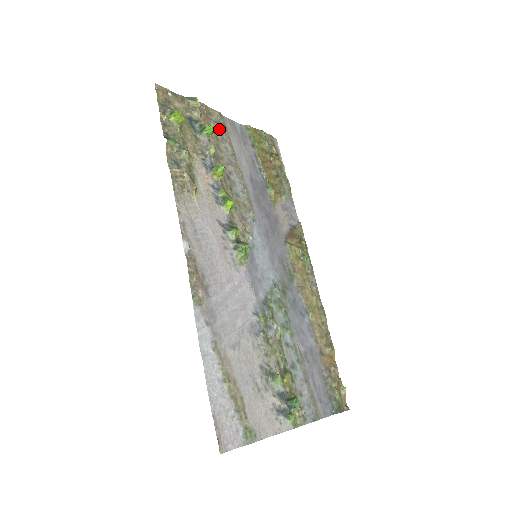
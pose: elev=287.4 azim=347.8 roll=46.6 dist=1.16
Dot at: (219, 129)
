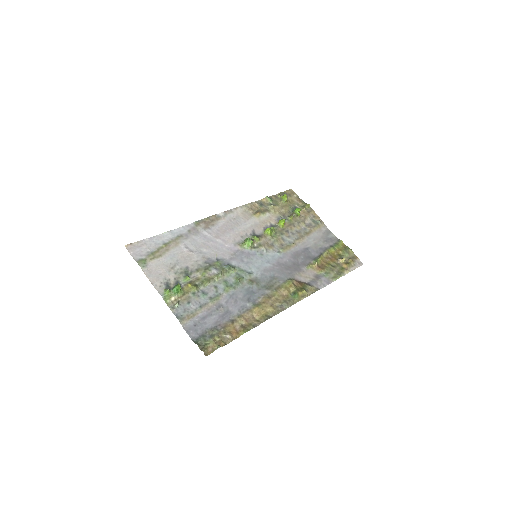
Dot at: (312, 223)
